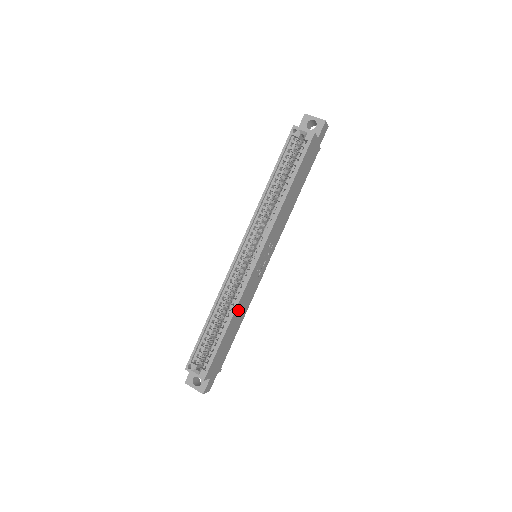
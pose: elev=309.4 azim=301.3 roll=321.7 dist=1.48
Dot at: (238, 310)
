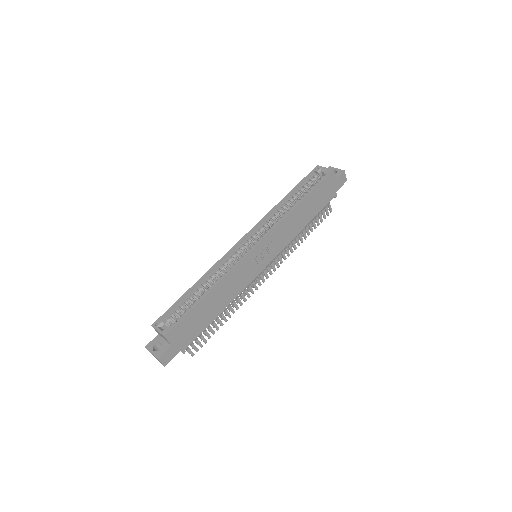
Dot at: (223, 286)
